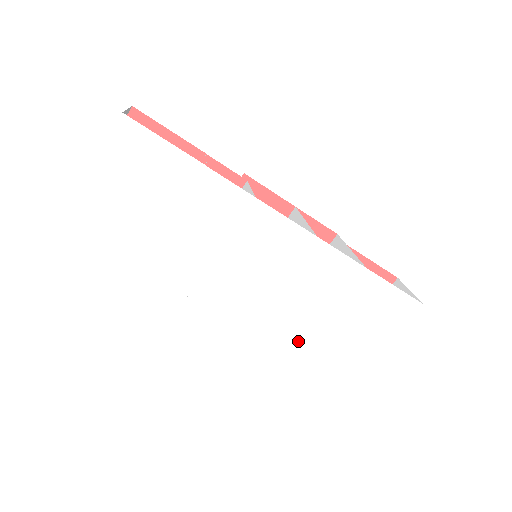
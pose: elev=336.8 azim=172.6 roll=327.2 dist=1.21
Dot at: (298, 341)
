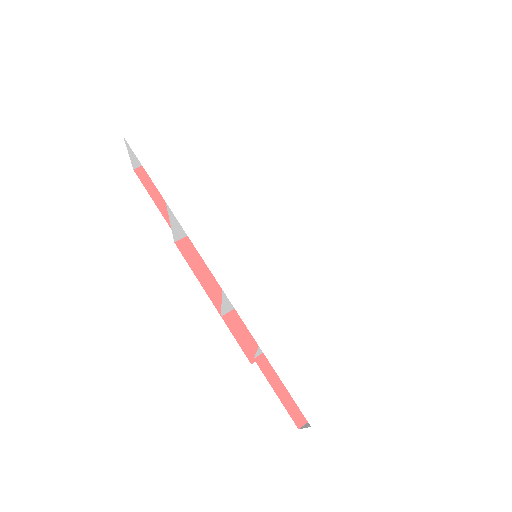
Dot at: (265, 330)
